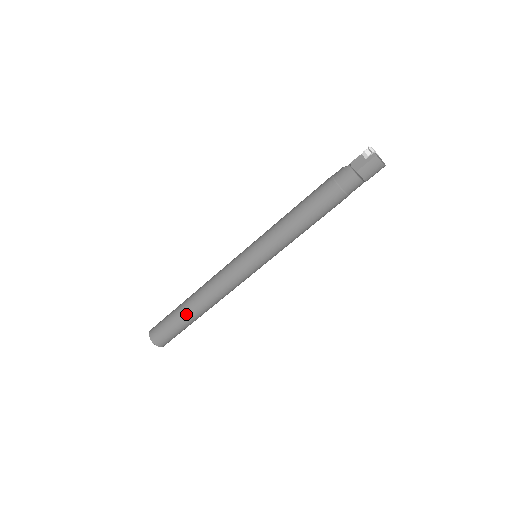
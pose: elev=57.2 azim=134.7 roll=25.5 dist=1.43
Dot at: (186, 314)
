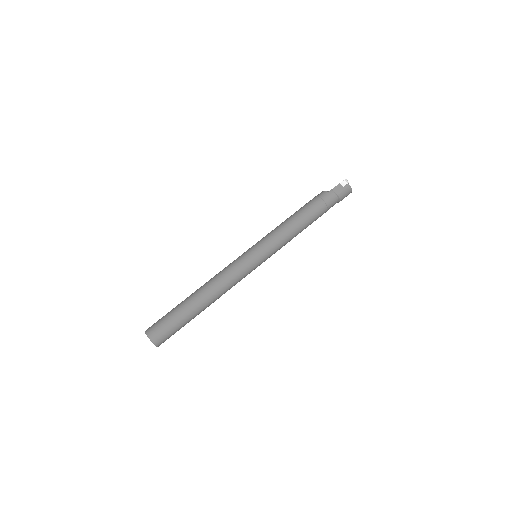
Dot at: (193, 310)
